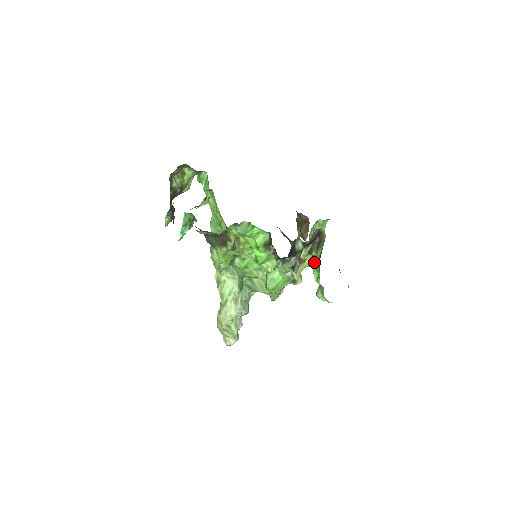
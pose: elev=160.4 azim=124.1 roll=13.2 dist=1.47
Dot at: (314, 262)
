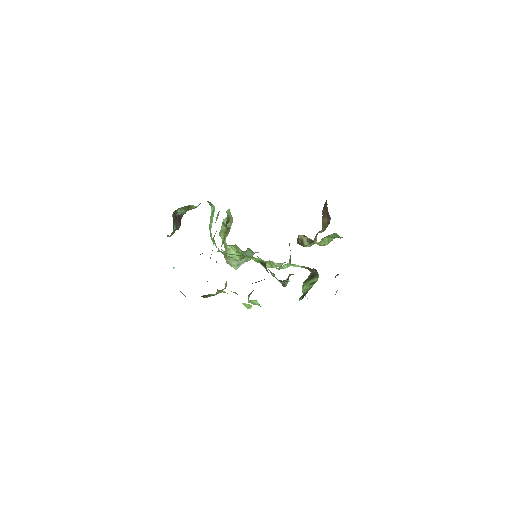
Dot at: occluded
